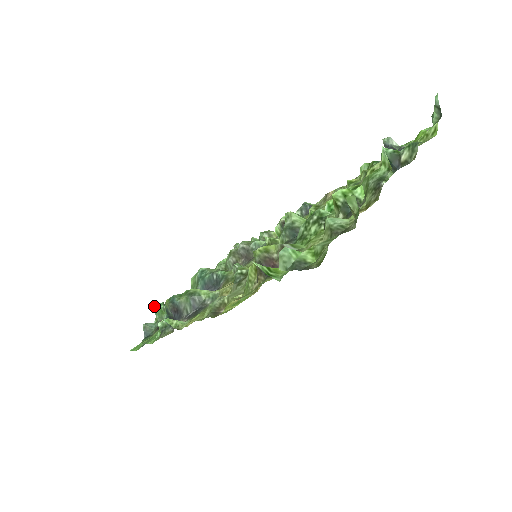
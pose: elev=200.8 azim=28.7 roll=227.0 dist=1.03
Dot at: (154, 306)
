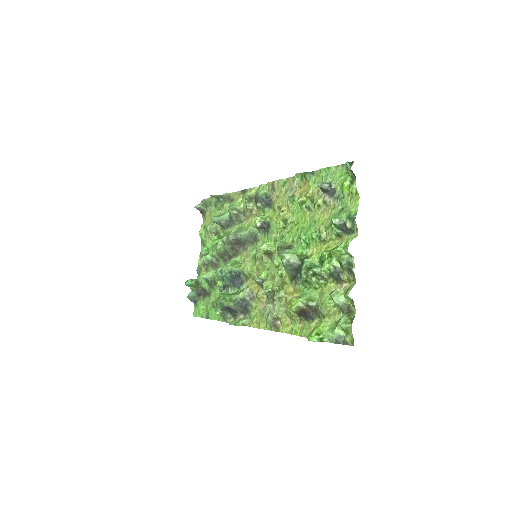
Dot at: (186, 285)
